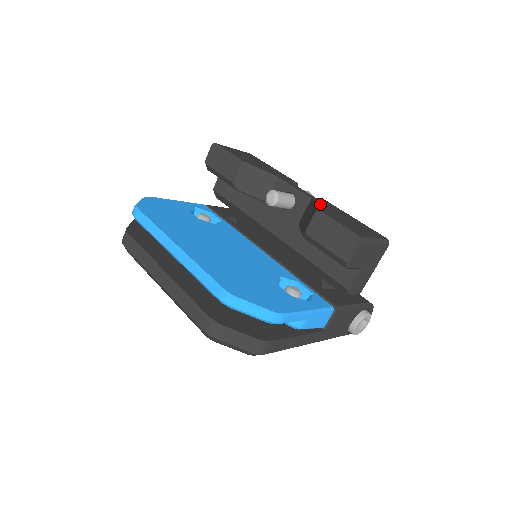
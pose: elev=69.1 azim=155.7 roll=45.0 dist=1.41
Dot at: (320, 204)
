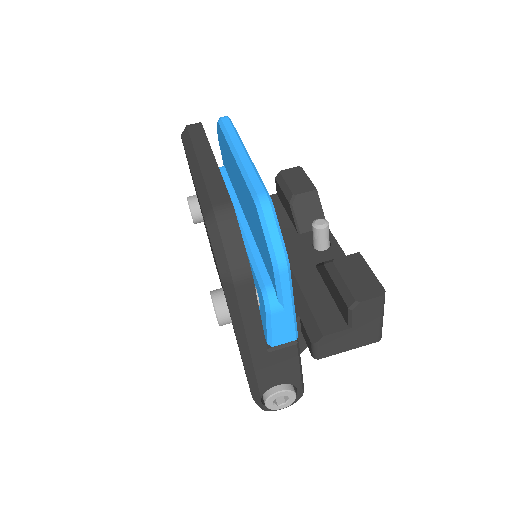
Dot at: occluded
